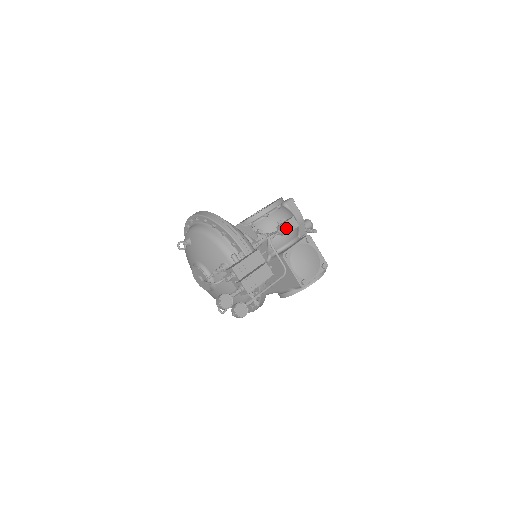
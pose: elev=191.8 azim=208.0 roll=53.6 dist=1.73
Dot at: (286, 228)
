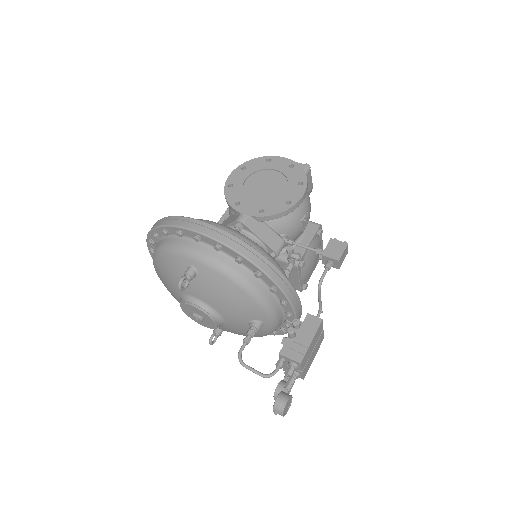
Dot at: (340, 264)
